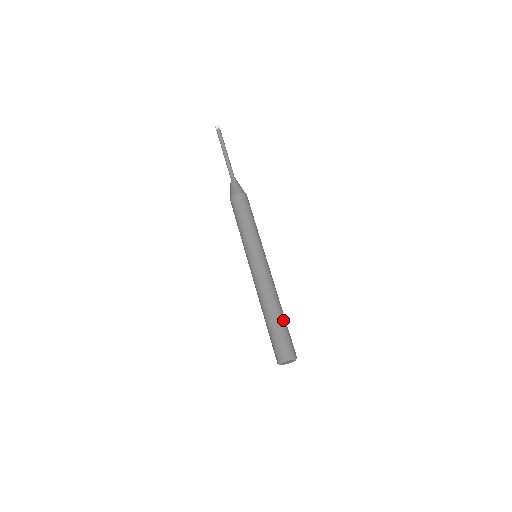
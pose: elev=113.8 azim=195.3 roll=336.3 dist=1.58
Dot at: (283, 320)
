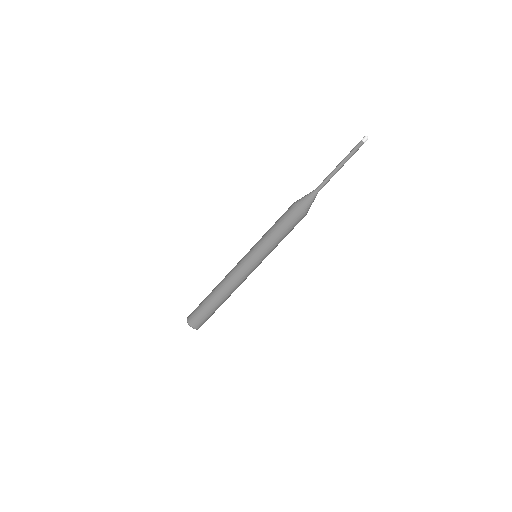
Dot at: (216, 307)
